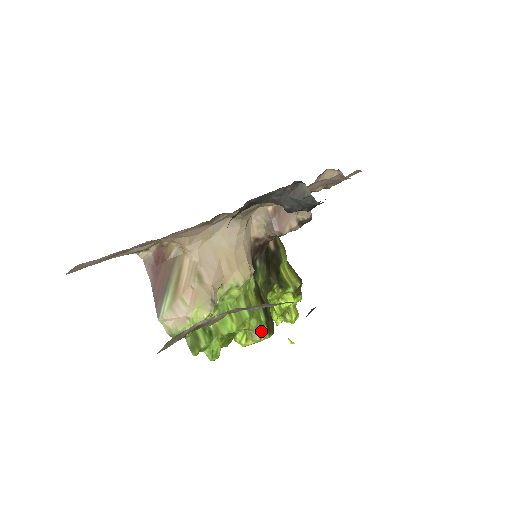
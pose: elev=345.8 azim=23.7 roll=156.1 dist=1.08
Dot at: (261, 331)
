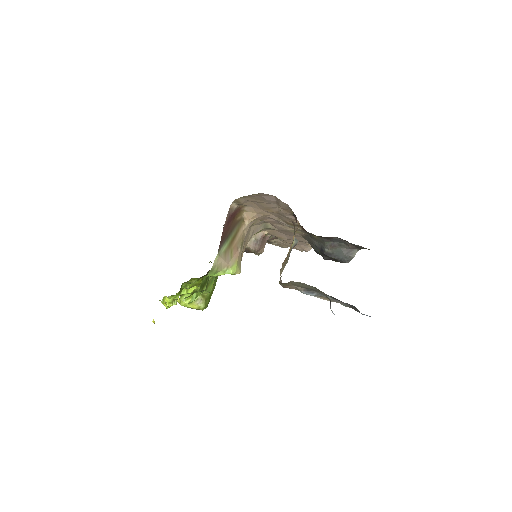
Dot at: (207, 303)
